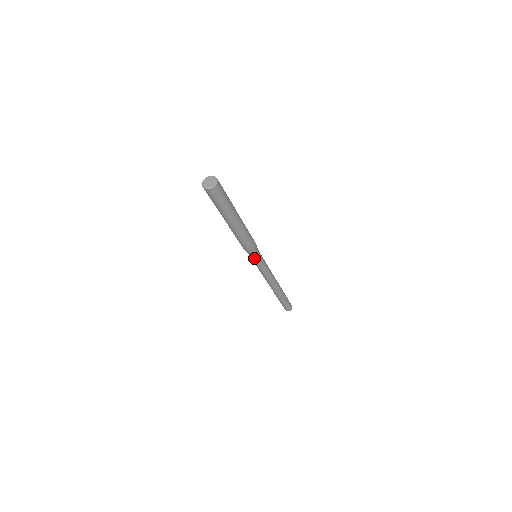
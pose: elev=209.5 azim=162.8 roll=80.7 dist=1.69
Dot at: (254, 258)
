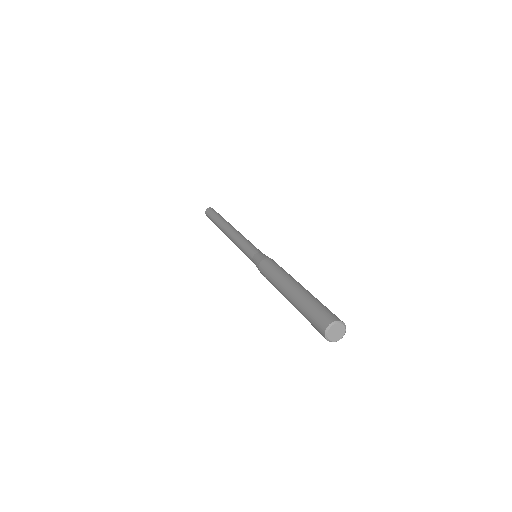
Dot at: occluded
